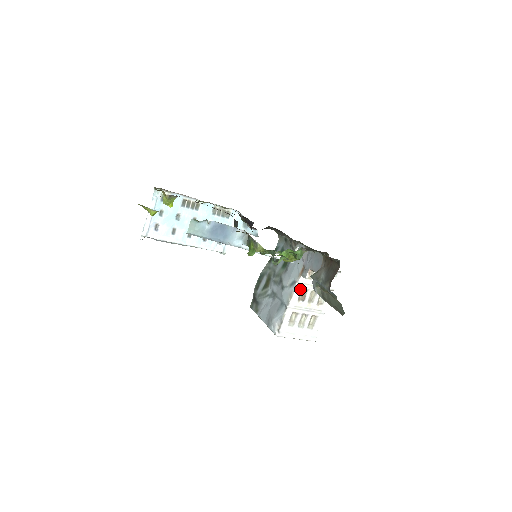
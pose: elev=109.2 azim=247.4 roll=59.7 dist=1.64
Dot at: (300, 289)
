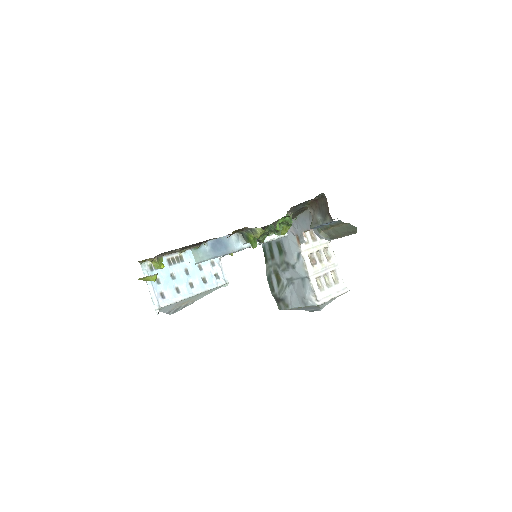
Dot at: (307, 256)
